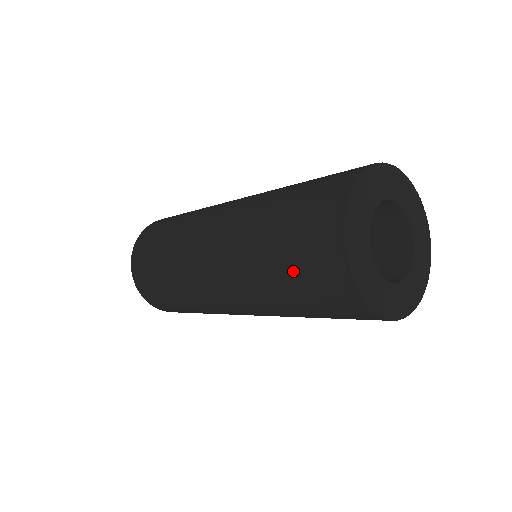
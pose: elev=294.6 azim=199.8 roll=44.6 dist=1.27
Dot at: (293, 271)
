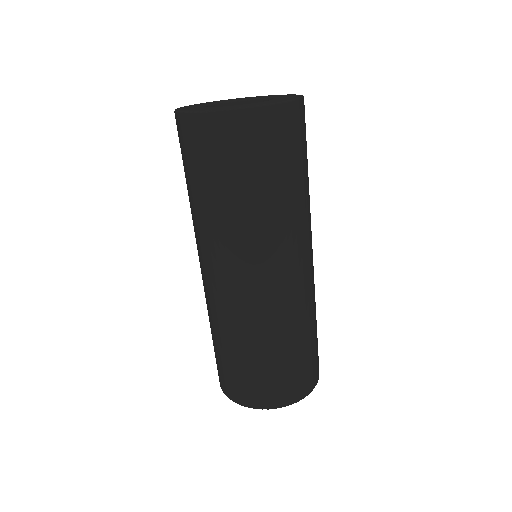
Dot at: occluded
